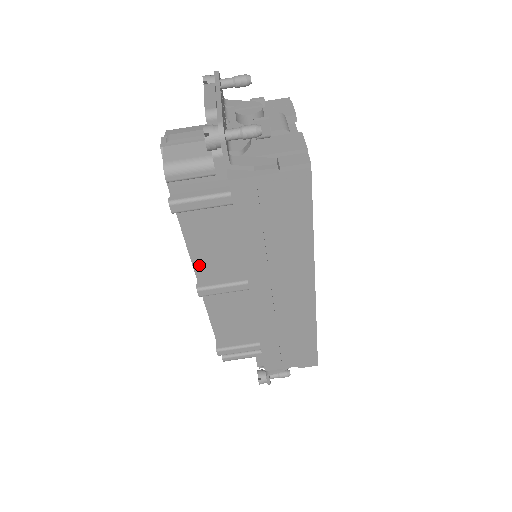
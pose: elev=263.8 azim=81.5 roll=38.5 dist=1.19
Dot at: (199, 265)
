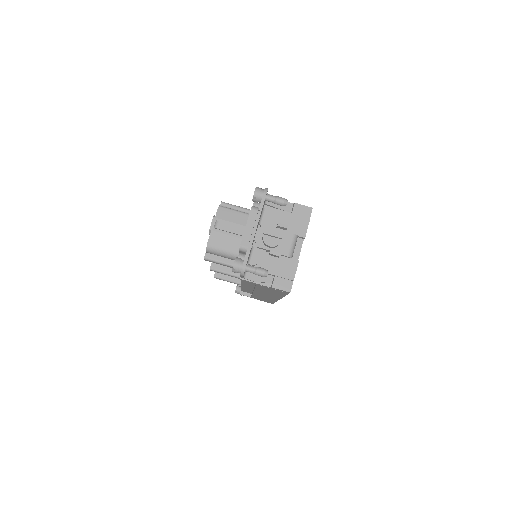
Dot at: occluded
